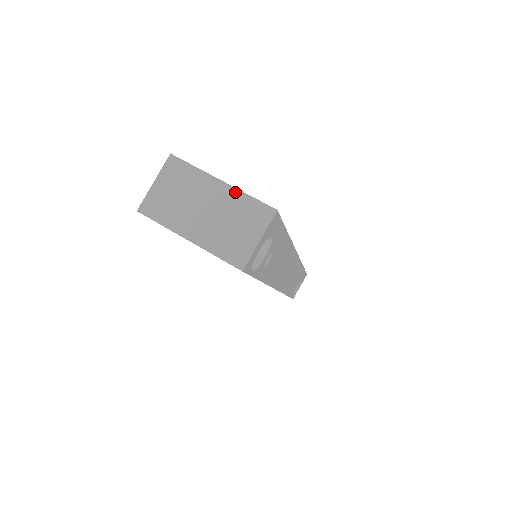
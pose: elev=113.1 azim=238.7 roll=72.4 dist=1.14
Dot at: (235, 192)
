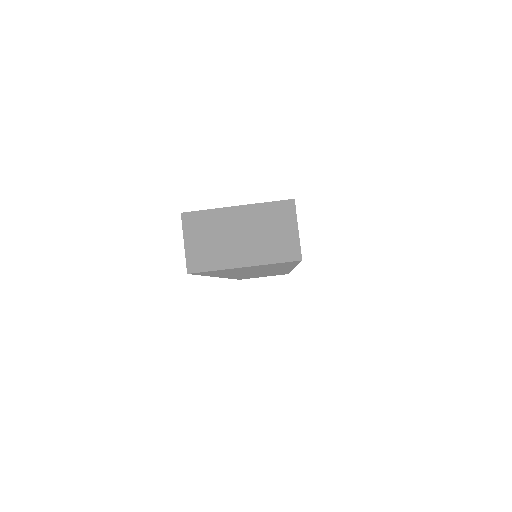
Dot at: (253, 207)
